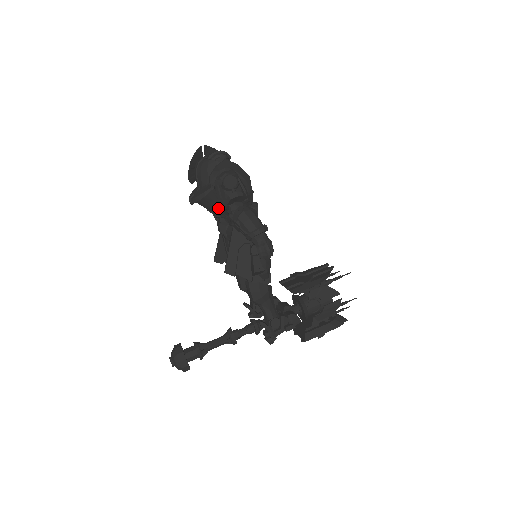
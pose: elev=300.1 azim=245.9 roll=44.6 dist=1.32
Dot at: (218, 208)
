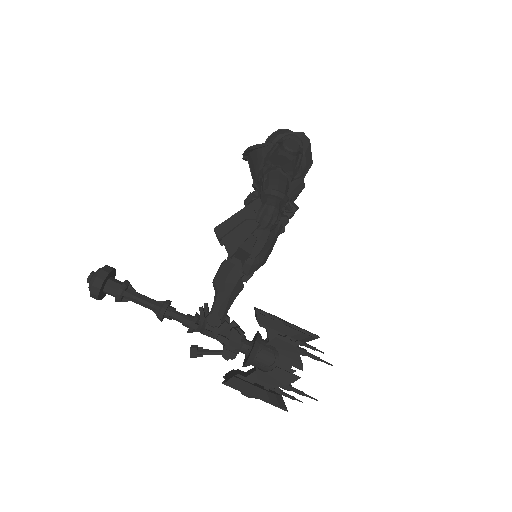
Dot at: occluded
